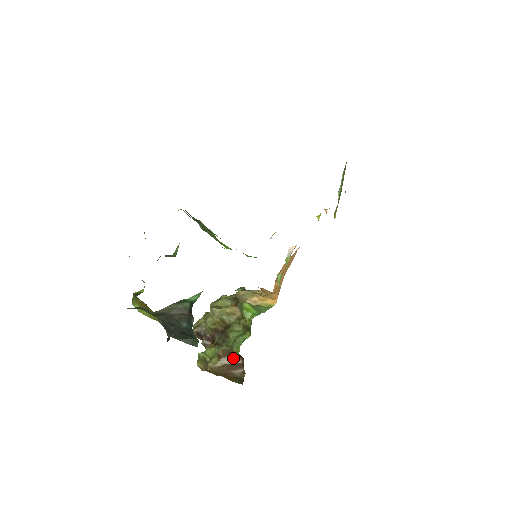
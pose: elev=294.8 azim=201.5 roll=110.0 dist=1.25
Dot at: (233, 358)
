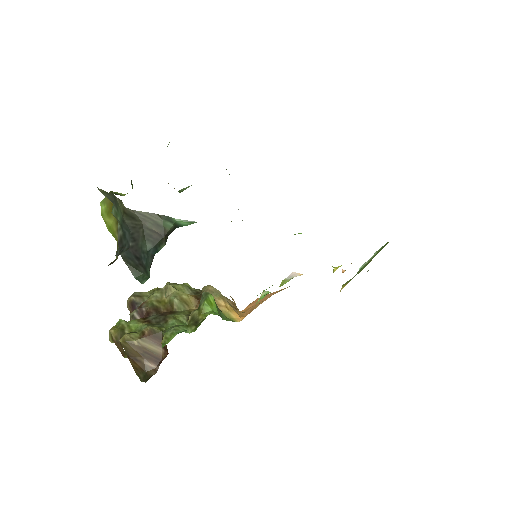
Dot at: (156, 346)
